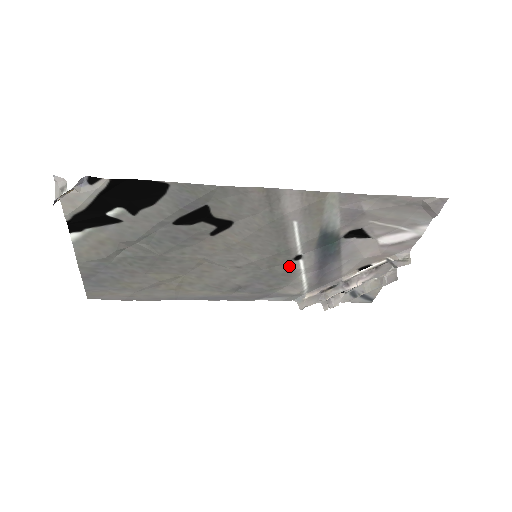
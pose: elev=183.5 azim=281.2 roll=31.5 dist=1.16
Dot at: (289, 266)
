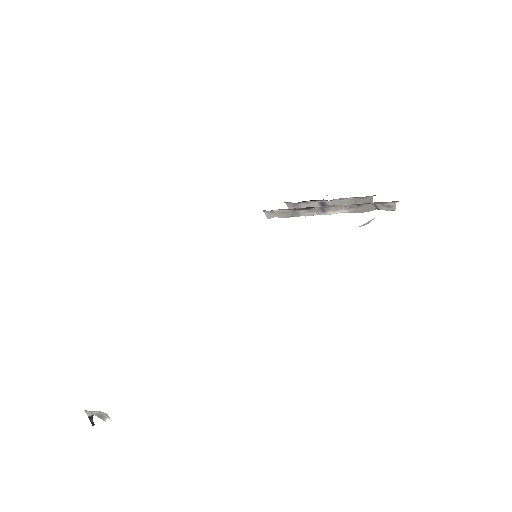
Dot at: occluded
